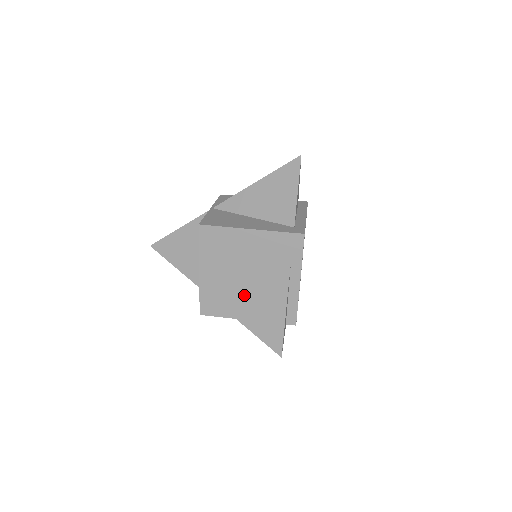
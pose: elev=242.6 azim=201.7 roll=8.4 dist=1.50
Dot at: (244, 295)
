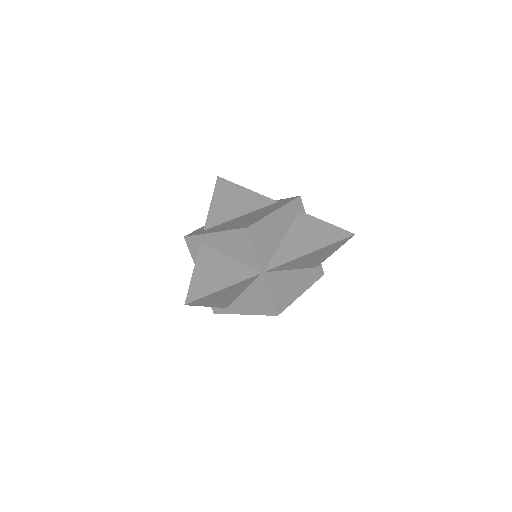
Dot at: occluded
